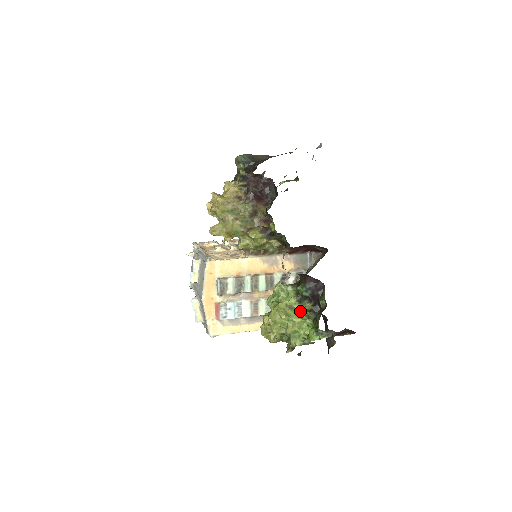
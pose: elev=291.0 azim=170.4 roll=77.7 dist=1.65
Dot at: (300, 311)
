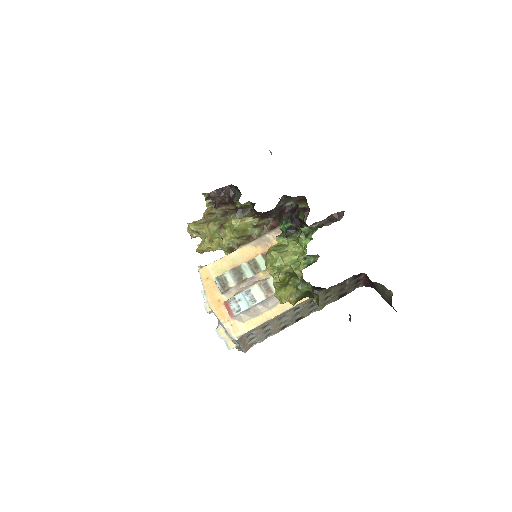
Dot at: (290, 242)
